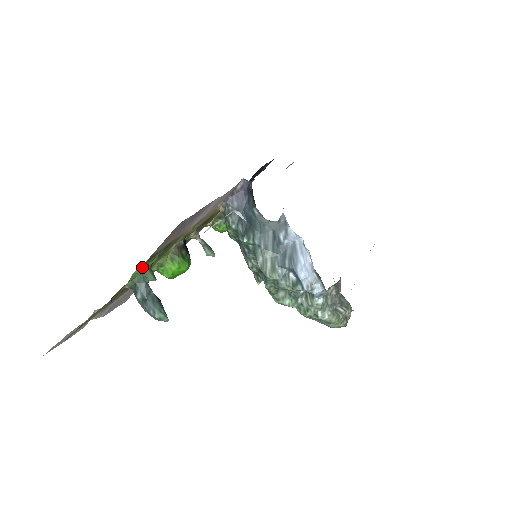
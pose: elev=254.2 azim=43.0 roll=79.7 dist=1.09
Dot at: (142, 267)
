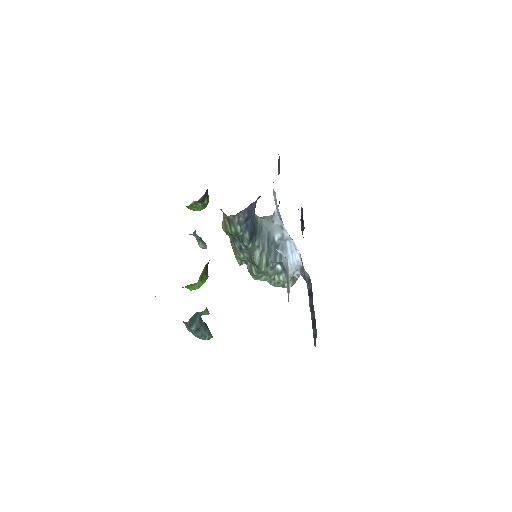
Dot at: occluded
